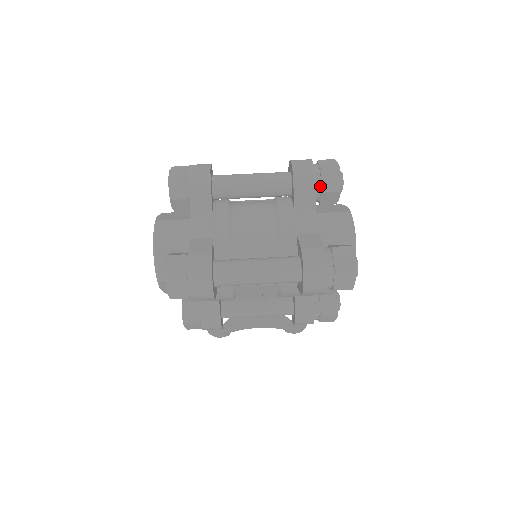
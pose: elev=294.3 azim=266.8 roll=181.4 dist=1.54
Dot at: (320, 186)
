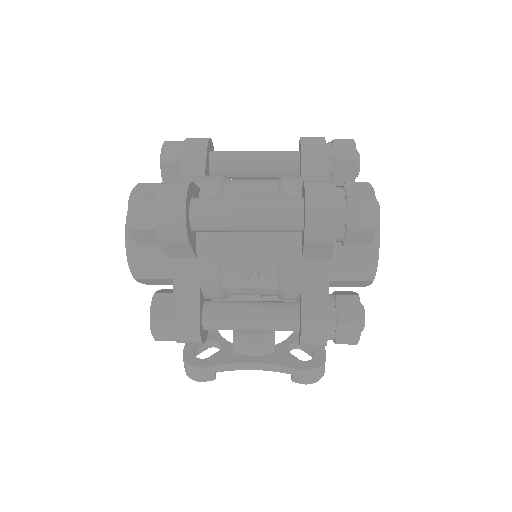
Dot at: (332, 155)
